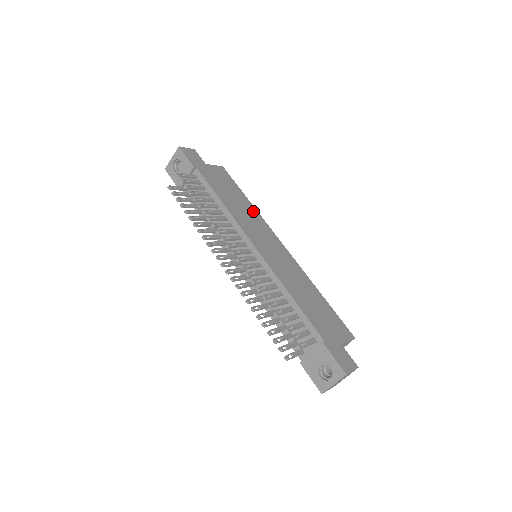
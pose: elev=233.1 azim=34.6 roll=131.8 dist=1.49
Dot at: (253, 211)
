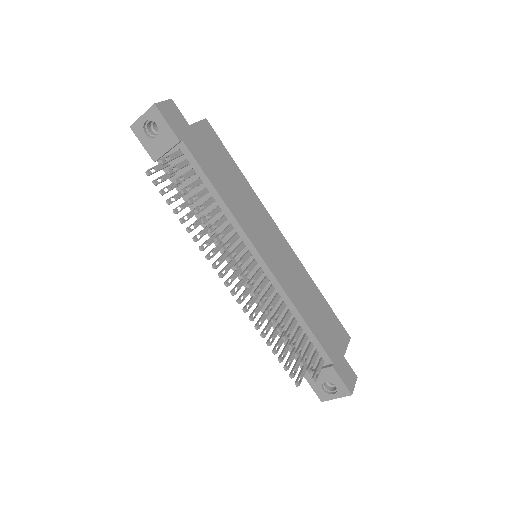
Dot at: (249, 192)
